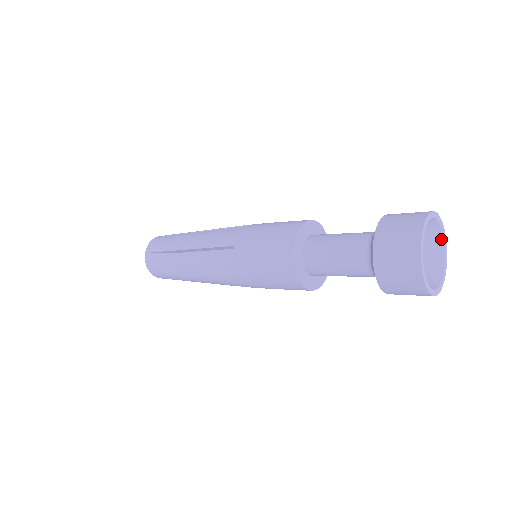
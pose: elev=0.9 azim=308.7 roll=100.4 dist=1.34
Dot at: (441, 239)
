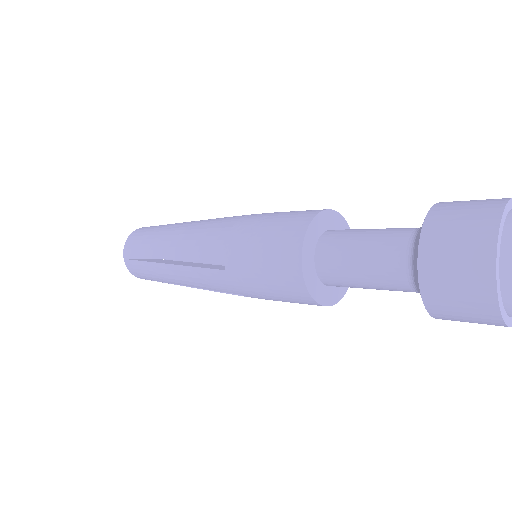
Dot at: out of frame
